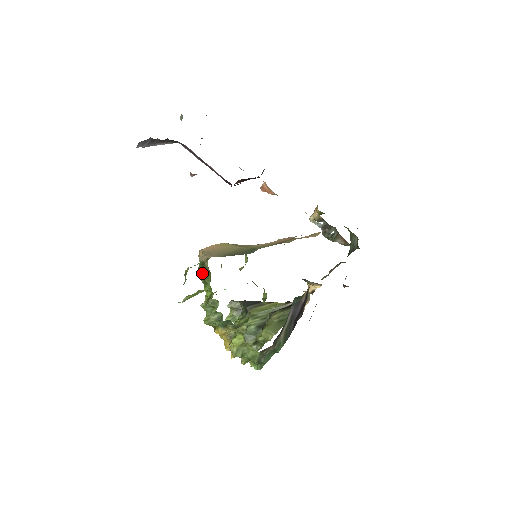
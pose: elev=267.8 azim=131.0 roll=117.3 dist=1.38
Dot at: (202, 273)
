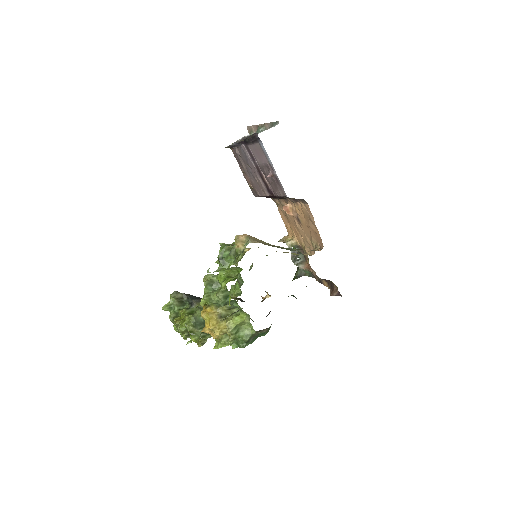
Dot at: occluded
